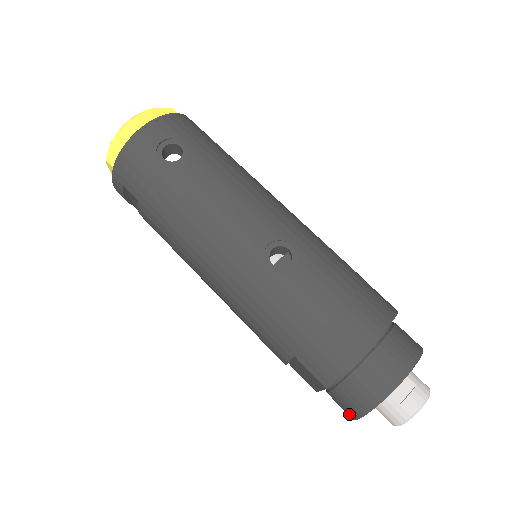
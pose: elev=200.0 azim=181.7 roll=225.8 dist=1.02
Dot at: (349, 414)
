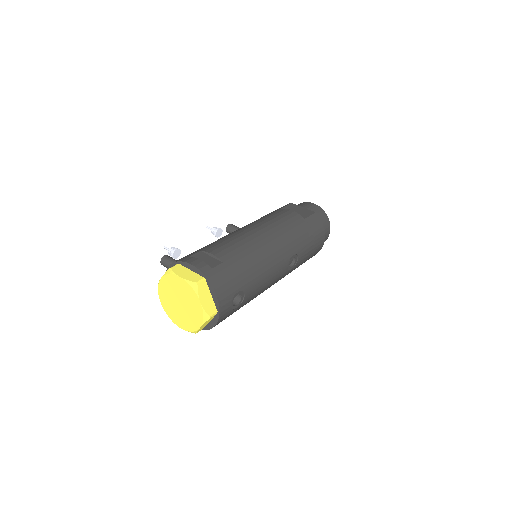
Dot at: occluded
